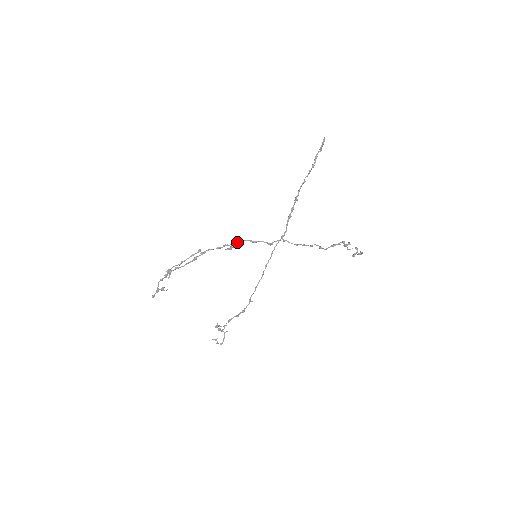
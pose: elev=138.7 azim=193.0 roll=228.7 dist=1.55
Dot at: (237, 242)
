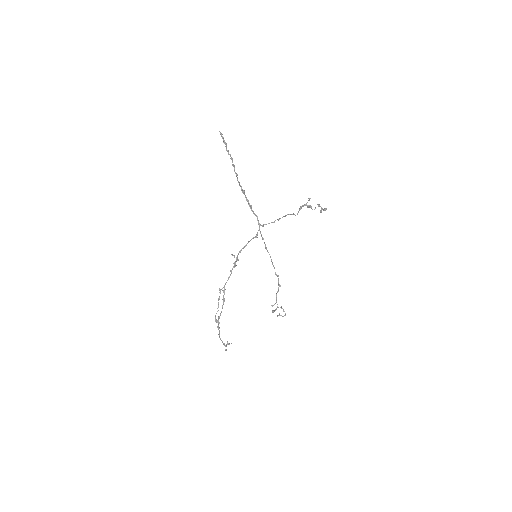
Dot at: (236, 260)
